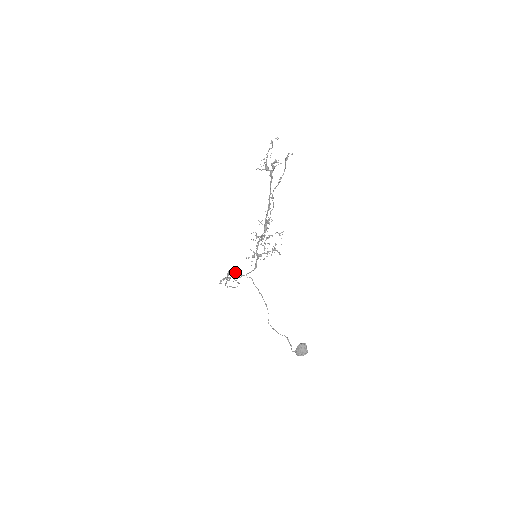
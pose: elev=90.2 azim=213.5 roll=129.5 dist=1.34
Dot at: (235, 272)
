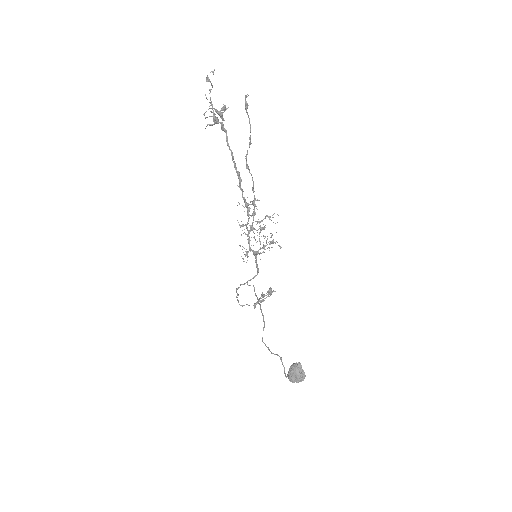
Dot at: (270, 292)
